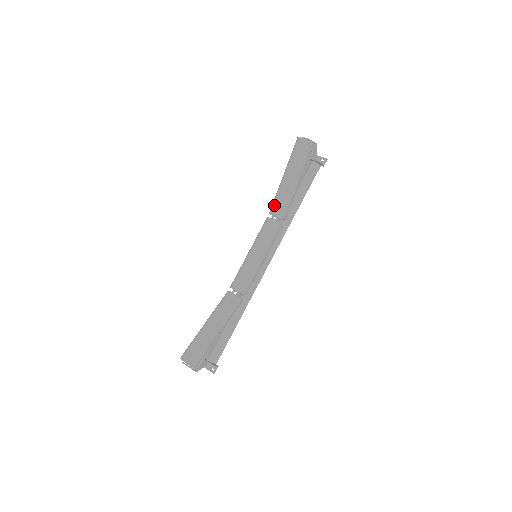
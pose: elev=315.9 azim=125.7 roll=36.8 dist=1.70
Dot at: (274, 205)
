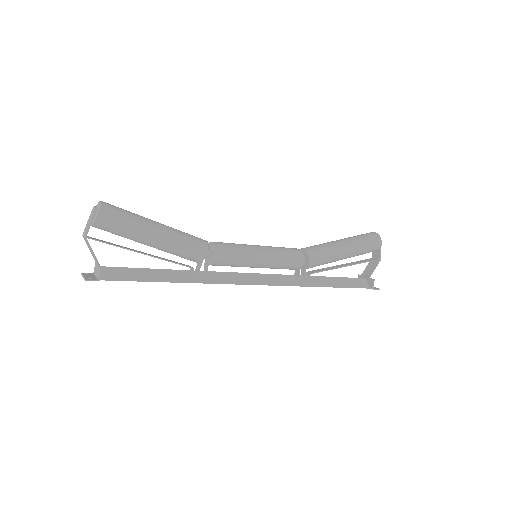
Dot at: (310, 246)
